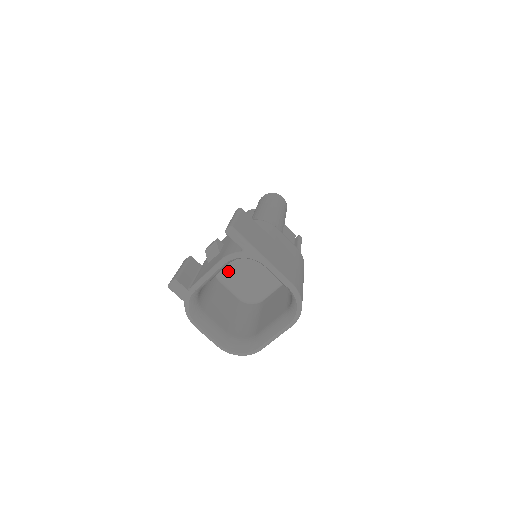
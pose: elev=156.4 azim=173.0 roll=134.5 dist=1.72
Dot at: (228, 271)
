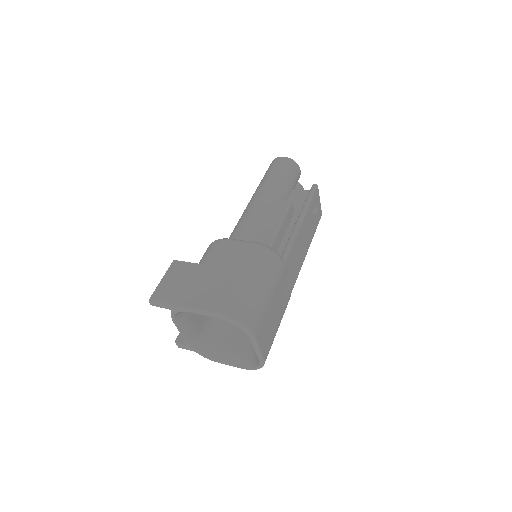
Dot at: occluded
